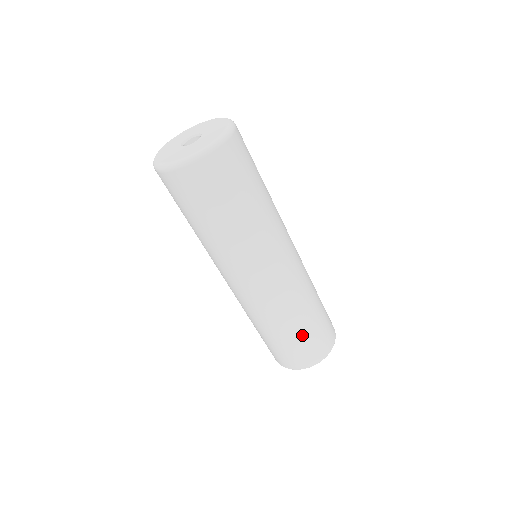
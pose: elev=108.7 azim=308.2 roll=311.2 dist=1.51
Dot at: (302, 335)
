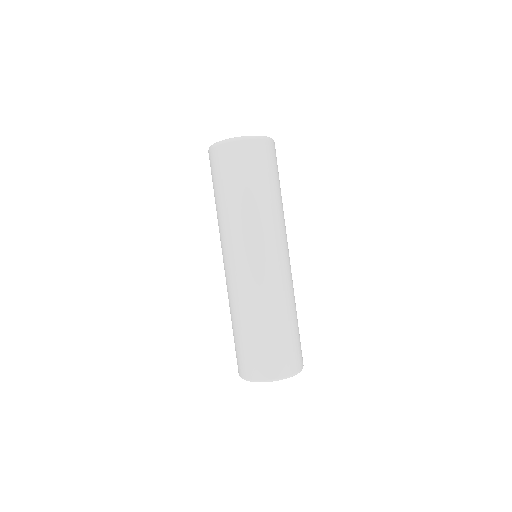
Dot at: (273, 336)
